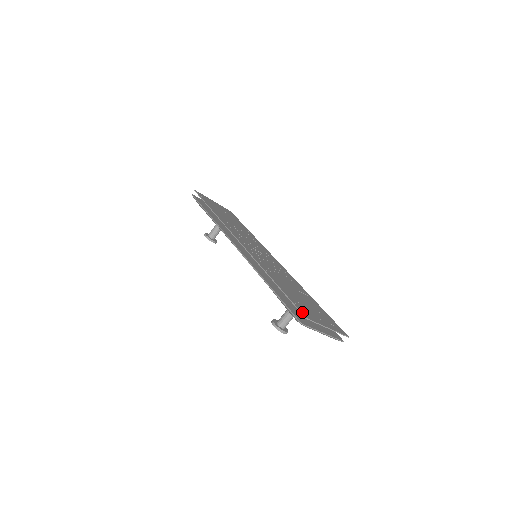
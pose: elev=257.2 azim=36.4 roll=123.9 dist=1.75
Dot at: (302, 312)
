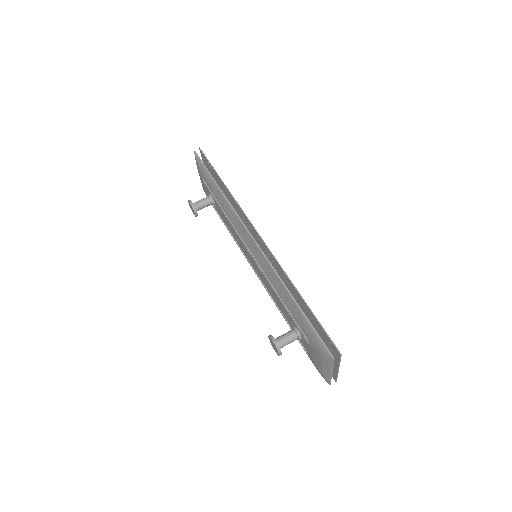
Dot at: (335, 346)
